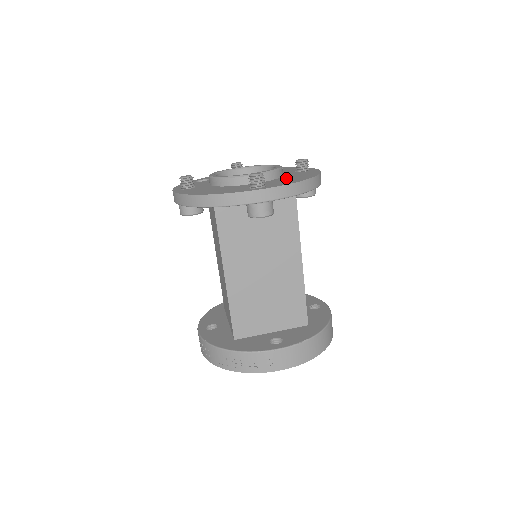
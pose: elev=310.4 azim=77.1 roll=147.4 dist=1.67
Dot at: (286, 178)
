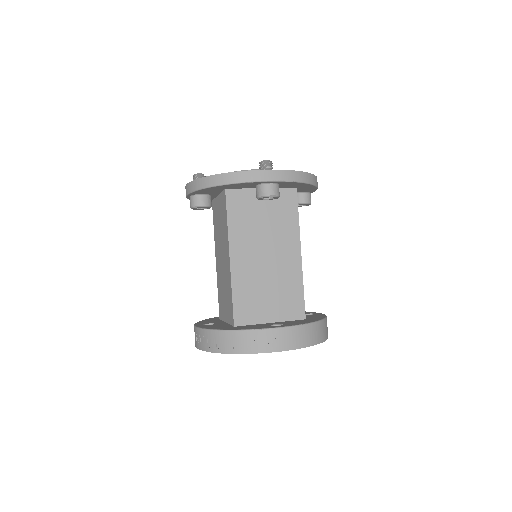
Dot at: occluded
